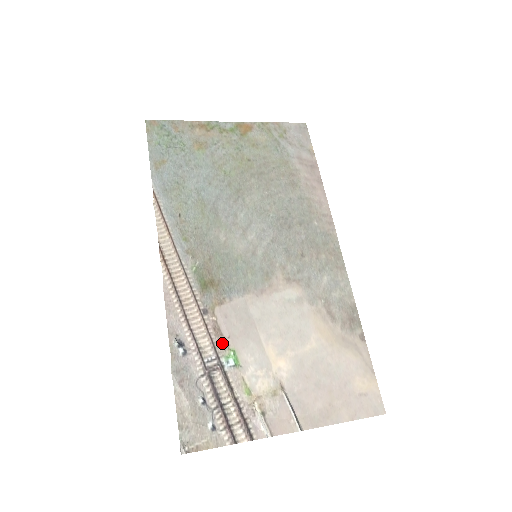
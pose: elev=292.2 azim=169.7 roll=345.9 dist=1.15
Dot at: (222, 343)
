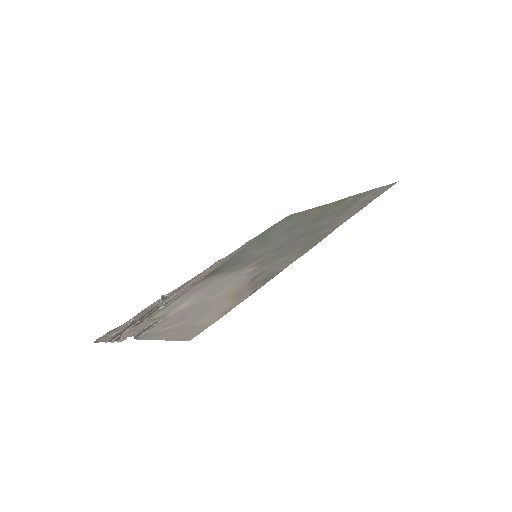
Dot at: occluded
